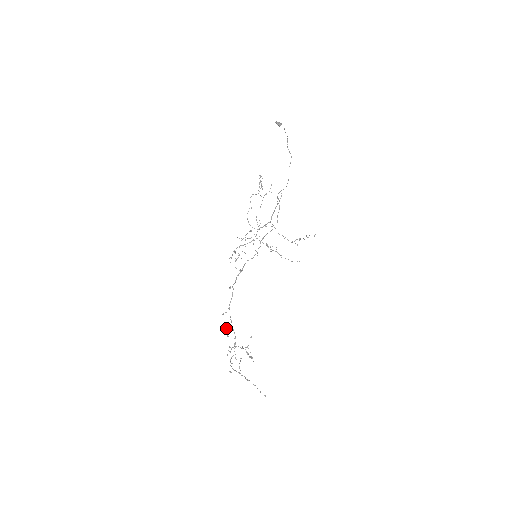
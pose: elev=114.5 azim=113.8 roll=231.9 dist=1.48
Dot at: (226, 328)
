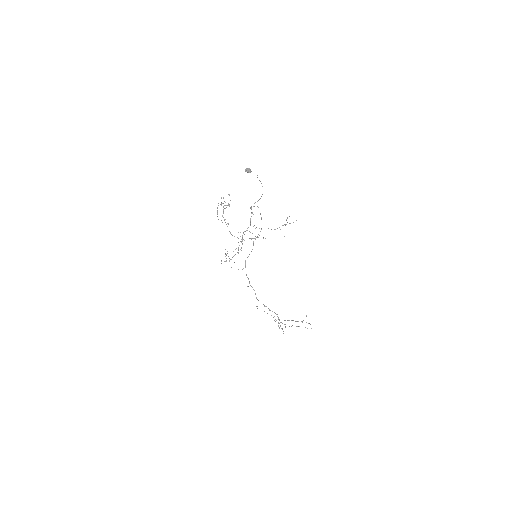
Dot at: (273, 317)
